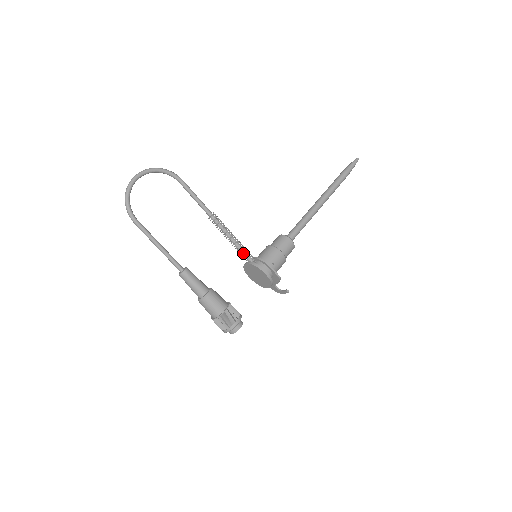
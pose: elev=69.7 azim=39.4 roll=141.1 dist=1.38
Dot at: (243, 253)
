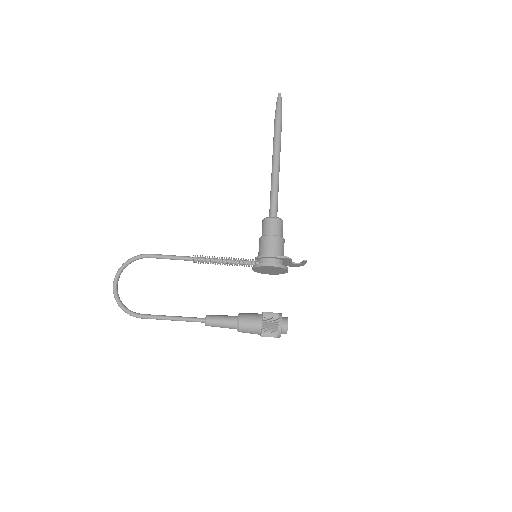
Dot at: (243, 264)
